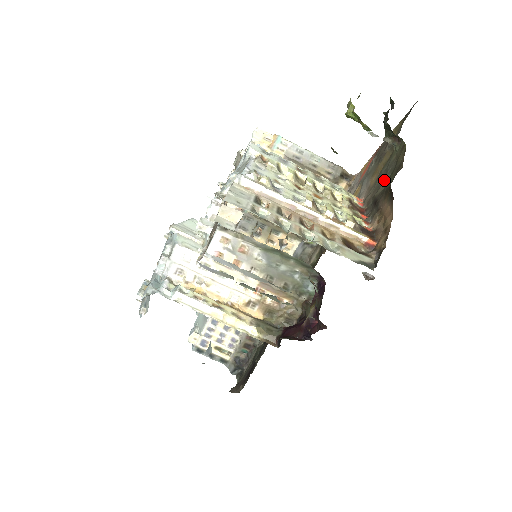
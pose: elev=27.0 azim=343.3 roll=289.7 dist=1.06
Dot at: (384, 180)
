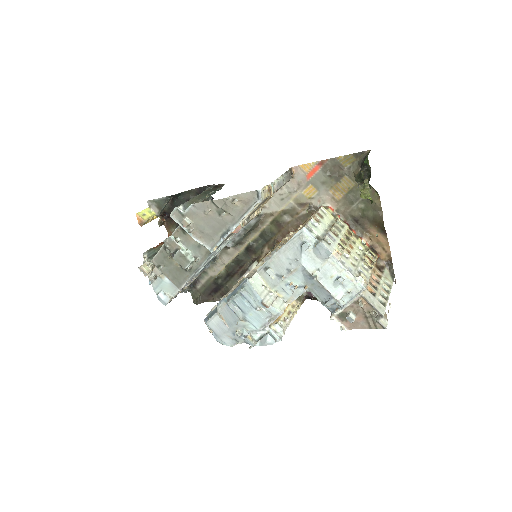
Dot at: (358, 207)
